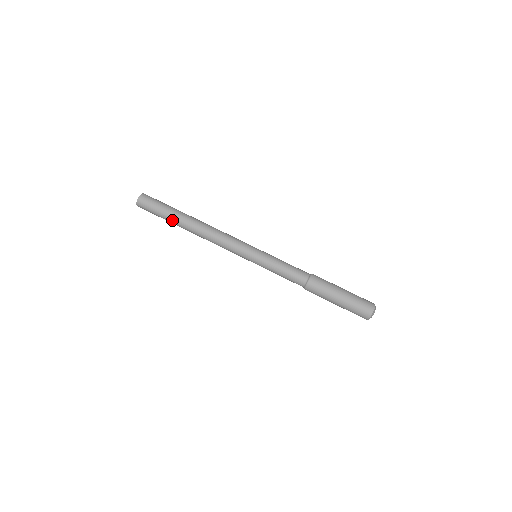
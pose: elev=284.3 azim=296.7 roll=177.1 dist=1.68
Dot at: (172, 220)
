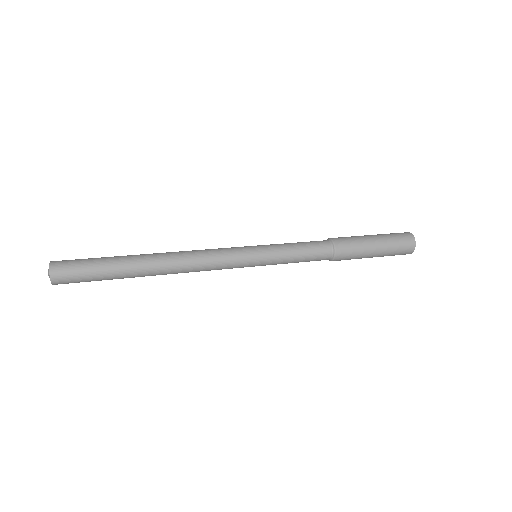
Dot at: (120, 269)
